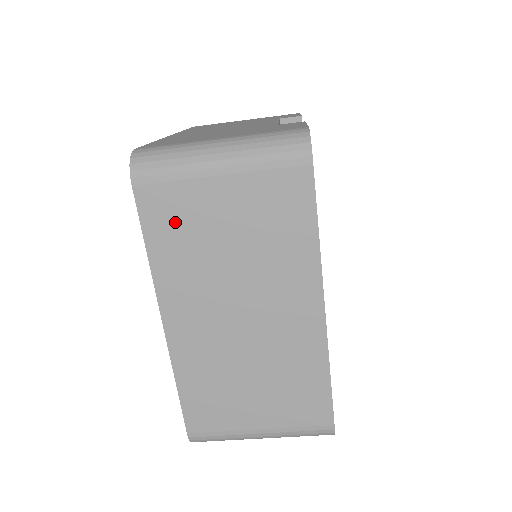
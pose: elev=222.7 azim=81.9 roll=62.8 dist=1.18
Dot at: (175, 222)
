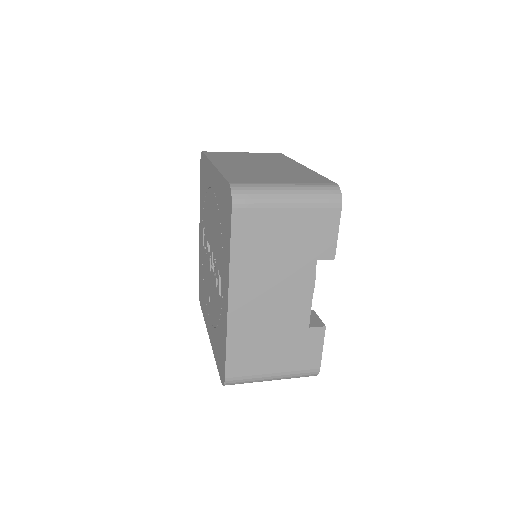
Dot at: occluded
